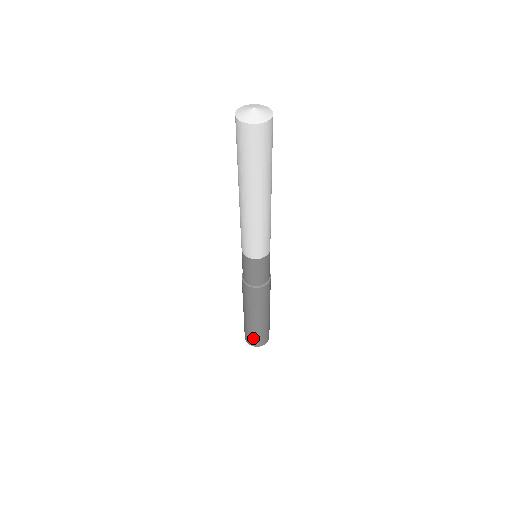
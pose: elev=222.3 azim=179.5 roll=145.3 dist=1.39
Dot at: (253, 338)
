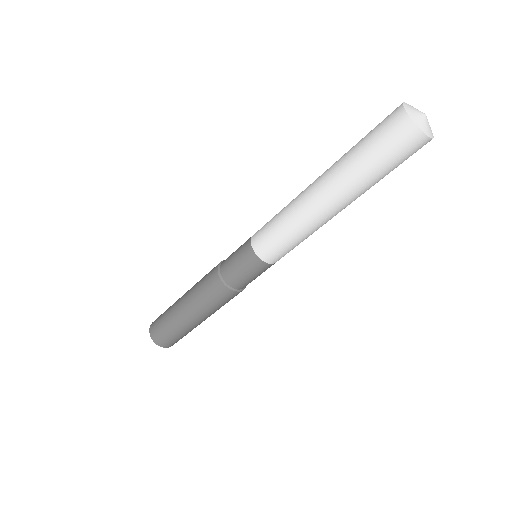
Dot at: (160, 327)
